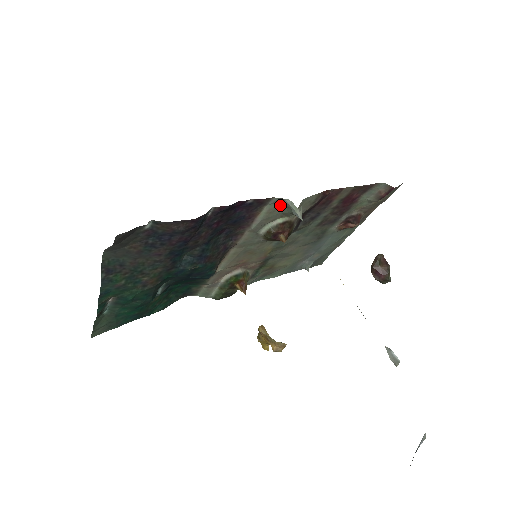
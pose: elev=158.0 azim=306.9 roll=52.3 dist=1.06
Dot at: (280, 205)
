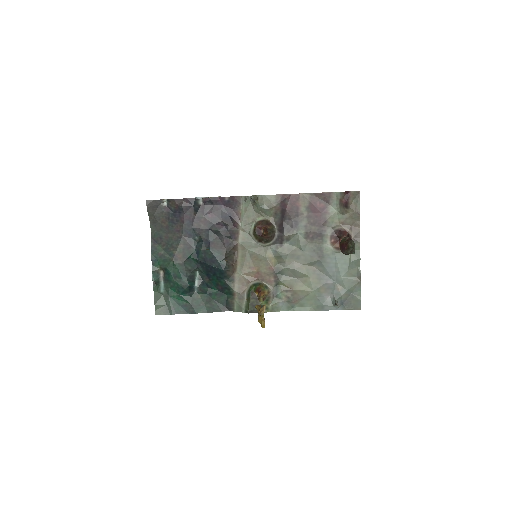
Dot at: (251, 205)
